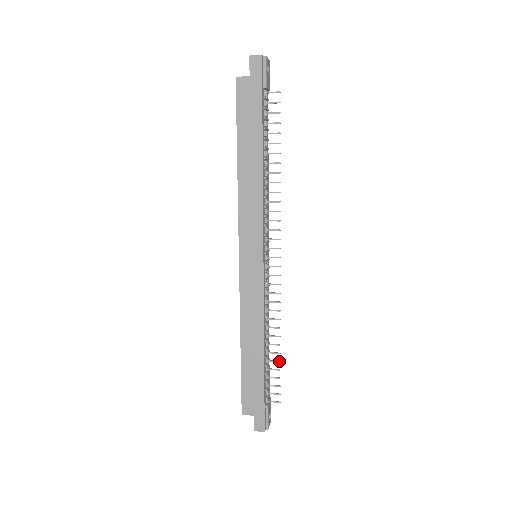
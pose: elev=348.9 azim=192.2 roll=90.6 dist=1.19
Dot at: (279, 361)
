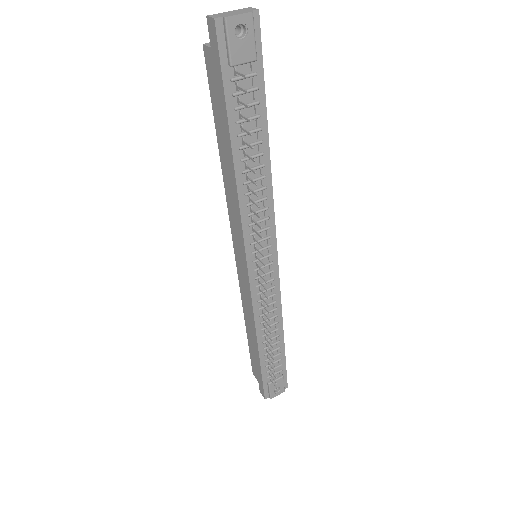
Dot at: (273, 359)
